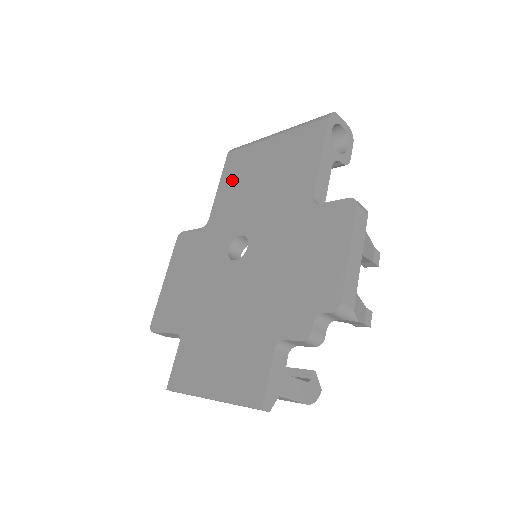
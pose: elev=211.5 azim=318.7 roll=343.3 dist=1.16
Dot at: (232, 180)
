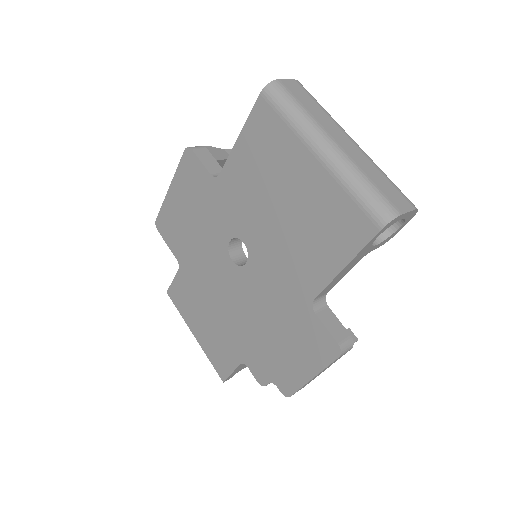
Dot at: (254, 154)
